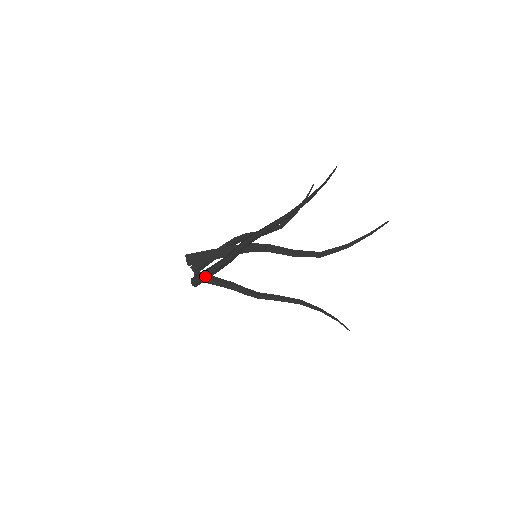
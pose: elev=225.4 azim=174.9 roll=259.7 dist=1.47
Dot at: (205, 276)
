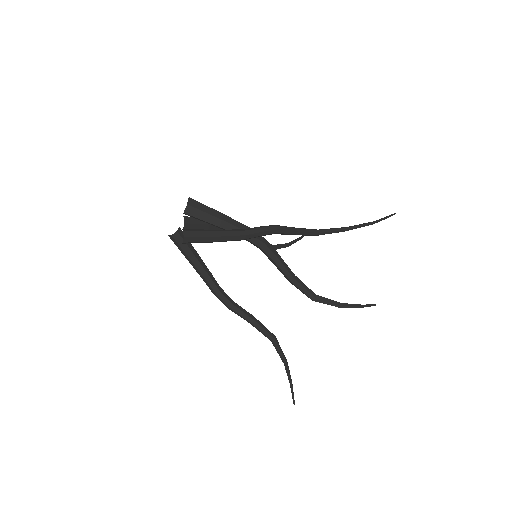
Dot at: (208, 235)
